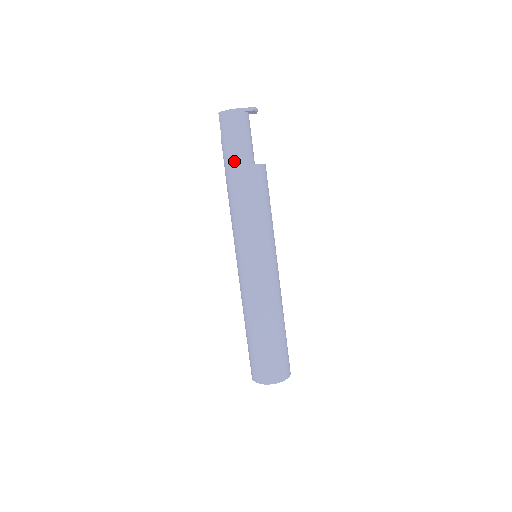
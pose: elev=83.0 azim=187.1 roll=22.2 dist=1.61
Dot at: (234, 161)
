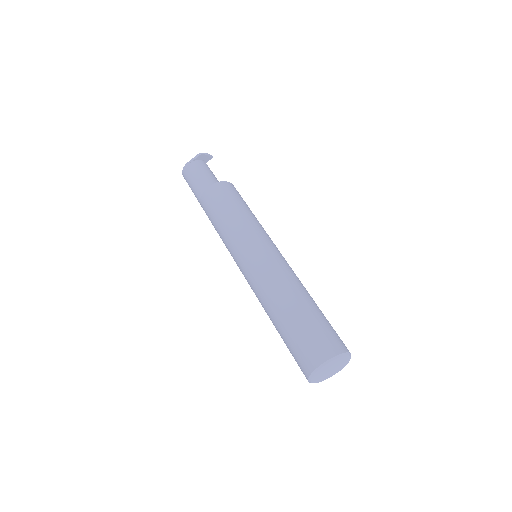
Dot at: (199, 196)
